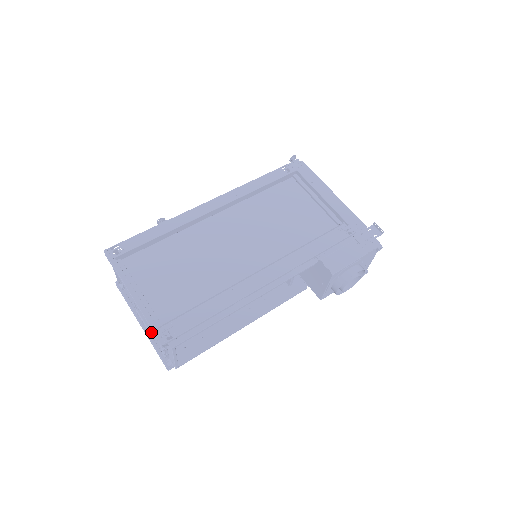
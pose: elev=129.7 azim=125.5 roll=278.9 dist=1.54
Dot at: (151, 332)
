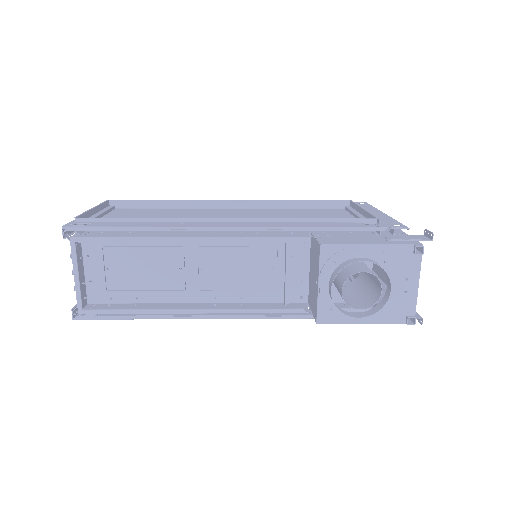
Dot at: occluded
